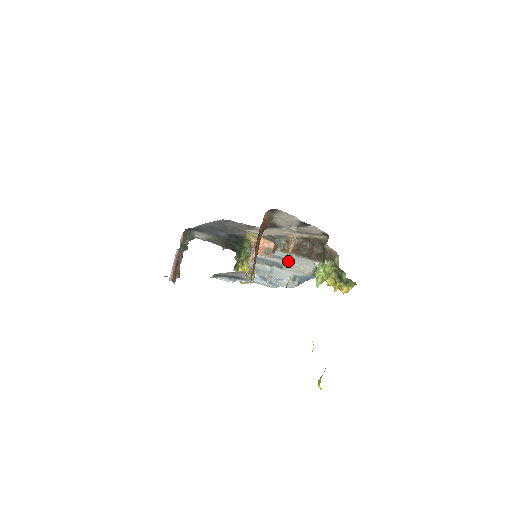
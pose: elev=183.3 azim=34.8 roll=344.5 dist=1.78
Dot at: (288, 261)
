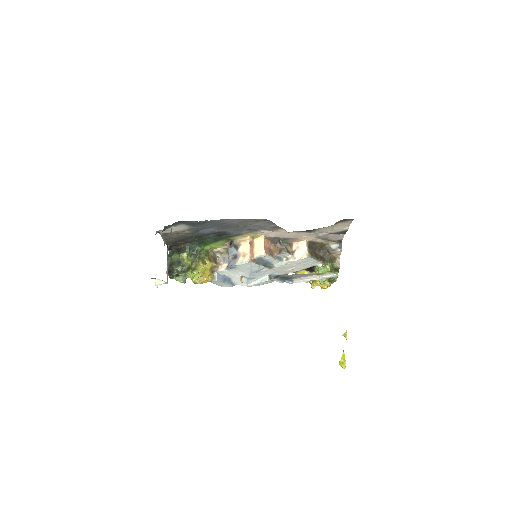
Dot at: (295, 262)
